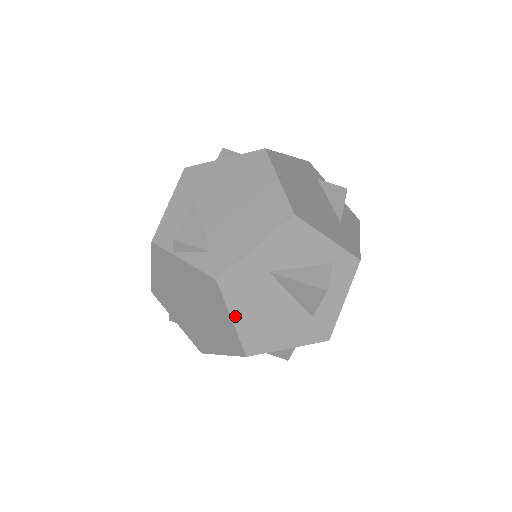
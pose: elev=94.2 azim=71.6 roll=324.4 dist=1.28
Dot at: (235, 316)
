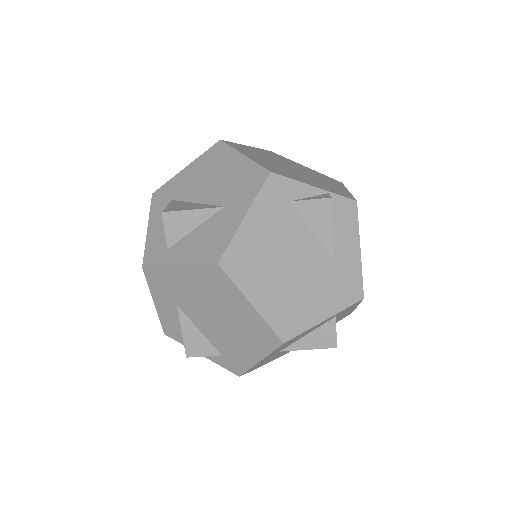
Dot at: (266, 363)
